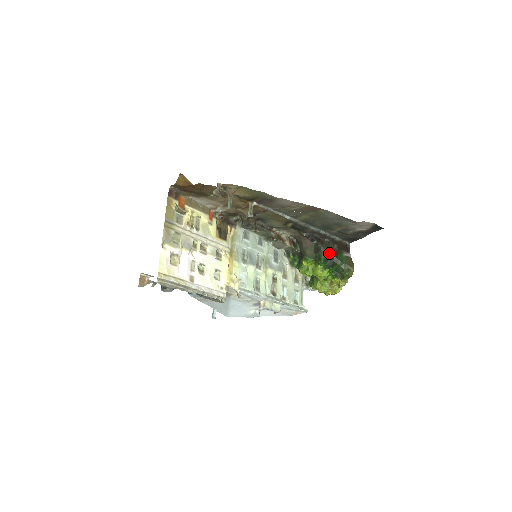
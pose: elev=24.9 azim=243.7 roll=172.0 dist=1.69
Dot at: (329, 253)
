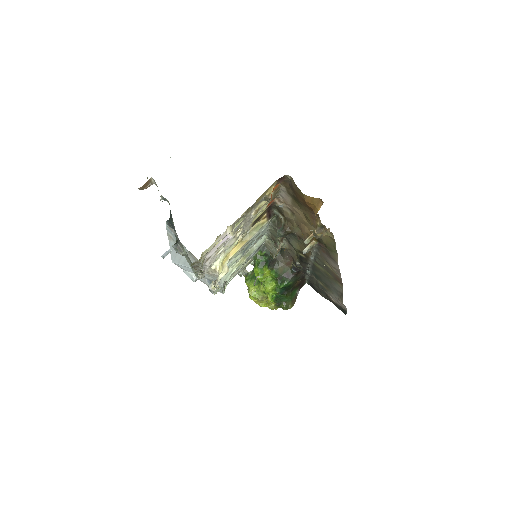
Dot at: (292, 284)
